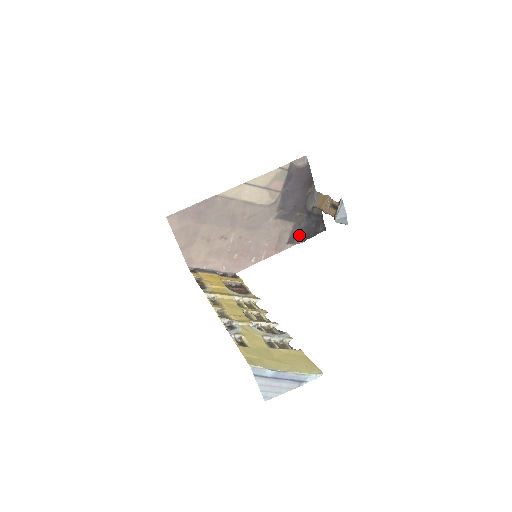
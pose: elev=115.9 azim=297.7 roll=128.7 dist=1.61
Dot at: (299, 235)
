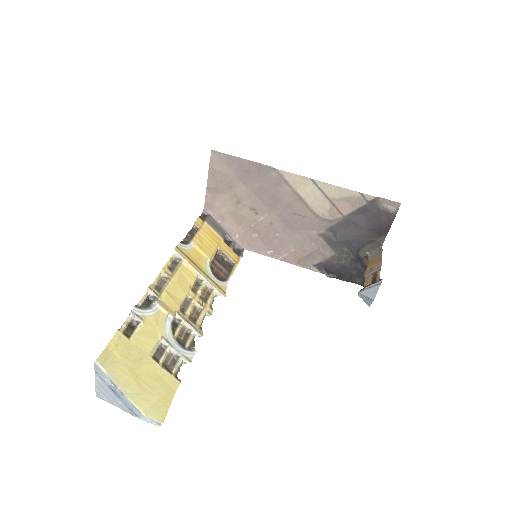
Dot at: (332, 268)
